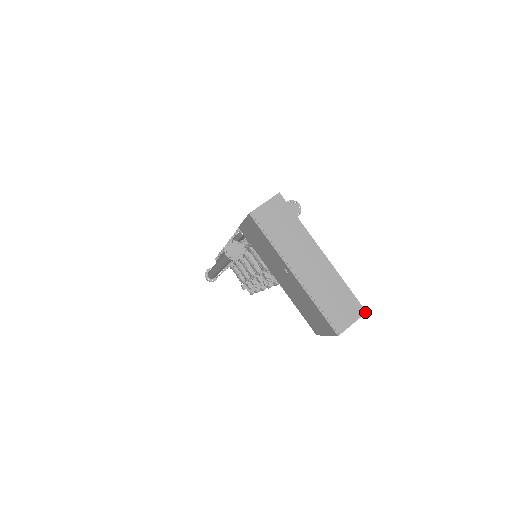
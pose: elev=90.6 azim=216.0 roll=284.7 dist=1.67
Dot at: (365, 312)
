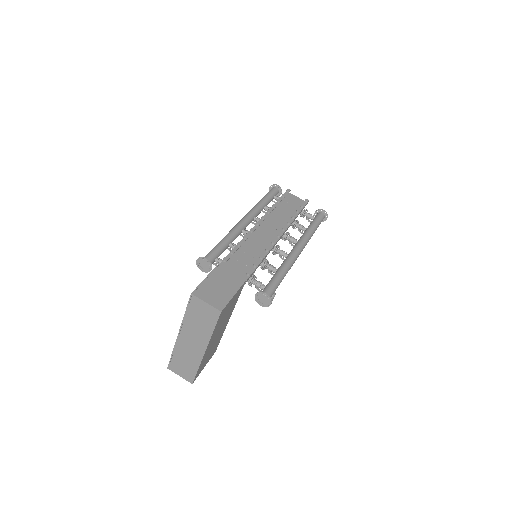
Dot at: (192, 383)
